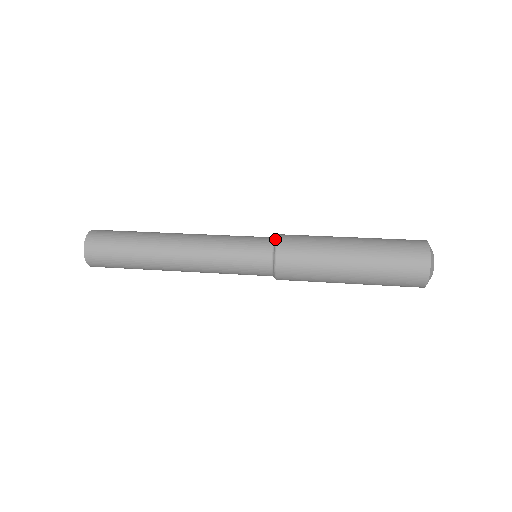
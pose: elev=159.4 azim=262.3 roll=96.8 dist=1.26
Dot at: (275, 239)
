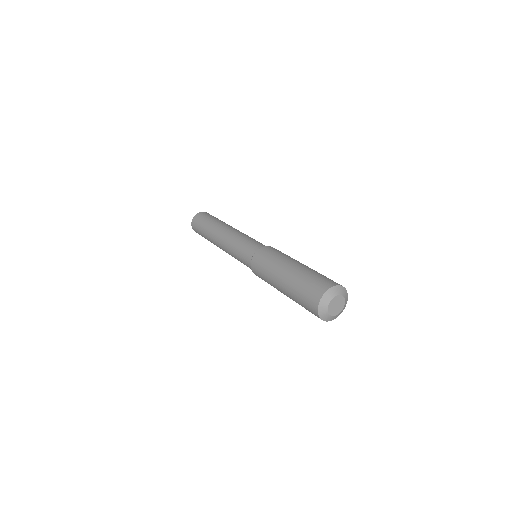
Dot at: (253, 254)
